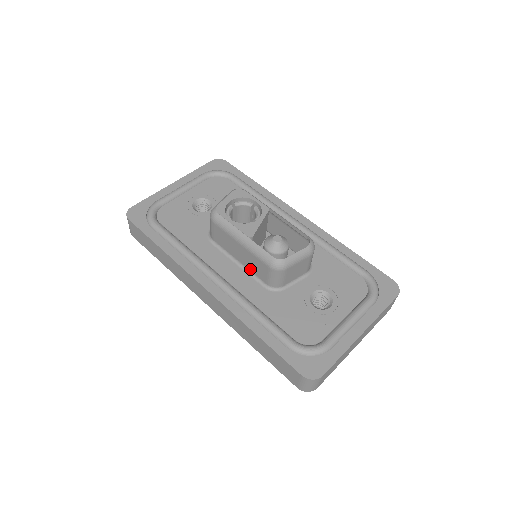
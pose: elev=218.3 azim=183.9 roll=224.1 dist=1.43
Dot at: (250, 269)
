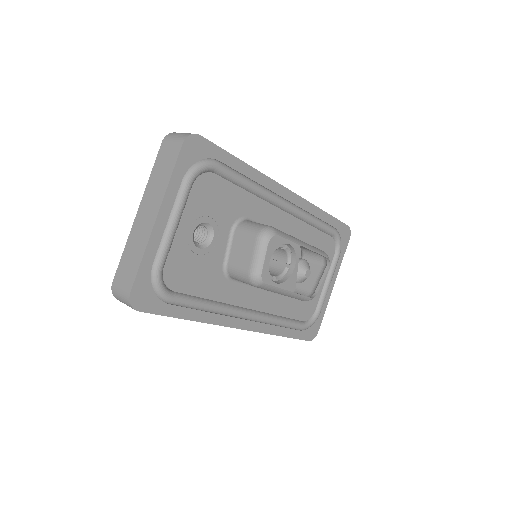
Dot at: occluded
